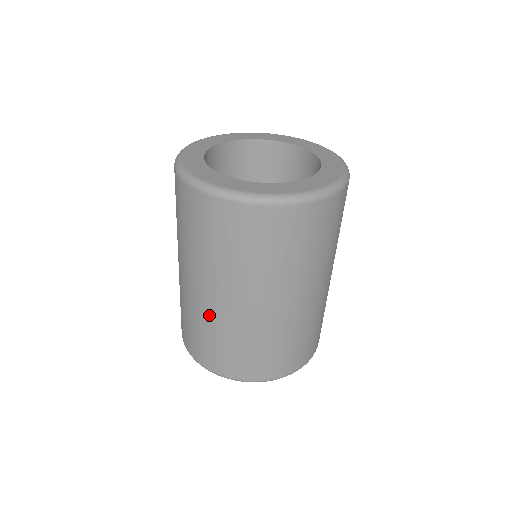
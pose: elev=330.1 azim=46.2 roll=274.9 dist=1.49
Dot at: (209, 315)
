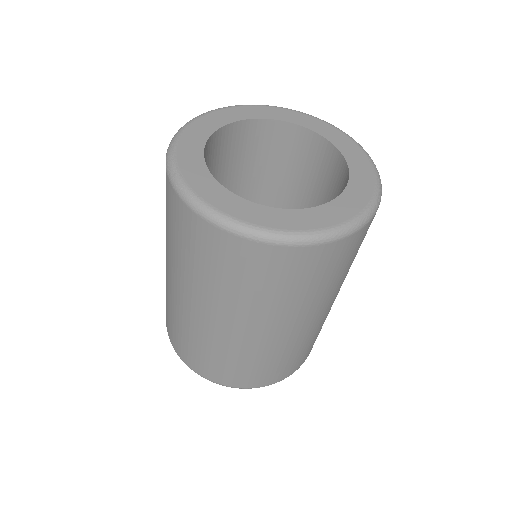
Dot at: (180, 313)
